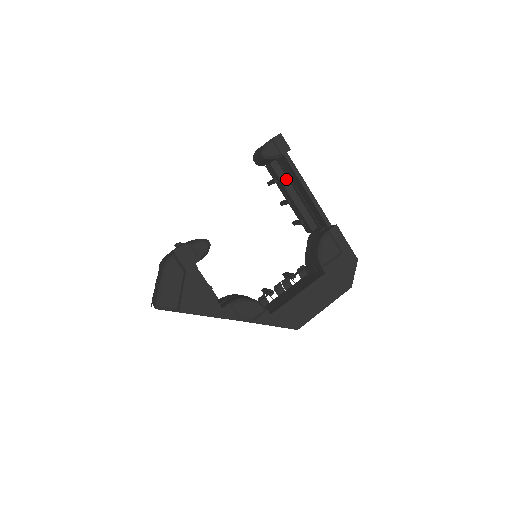
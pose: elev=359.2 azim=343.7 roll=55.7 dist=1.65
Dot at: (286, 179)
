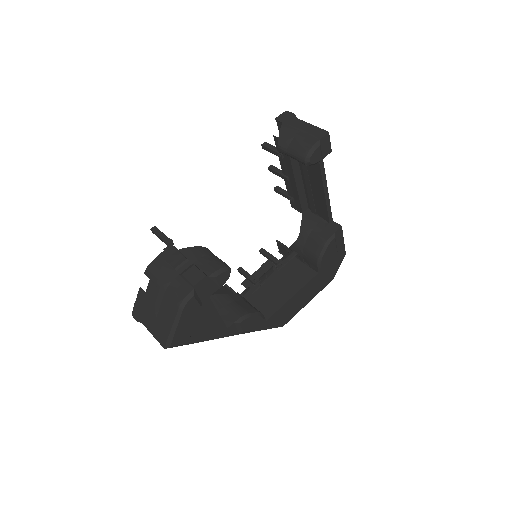
Dot at: occluded
